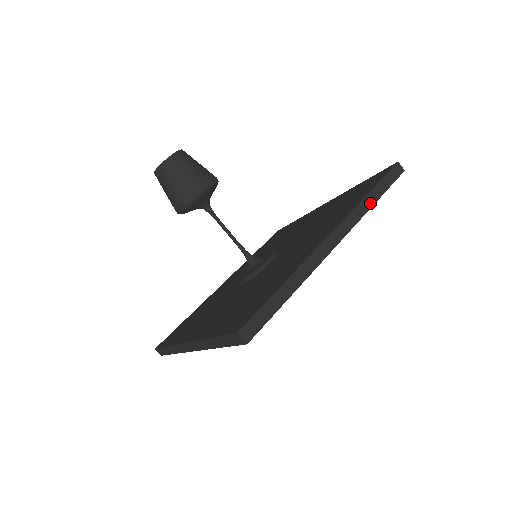
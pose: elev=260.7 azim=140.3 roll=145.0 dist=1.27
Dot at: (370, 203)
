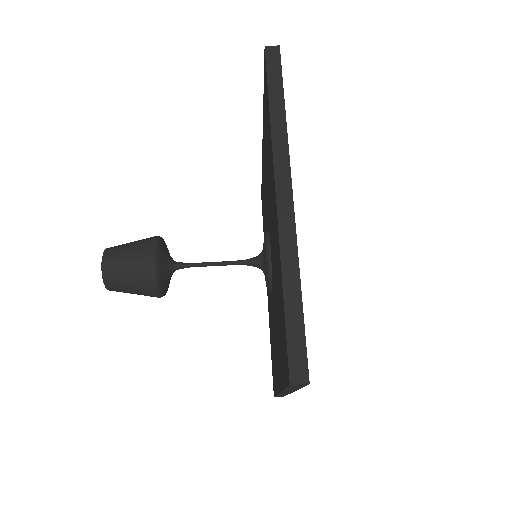
Dot at: (281, 117)
